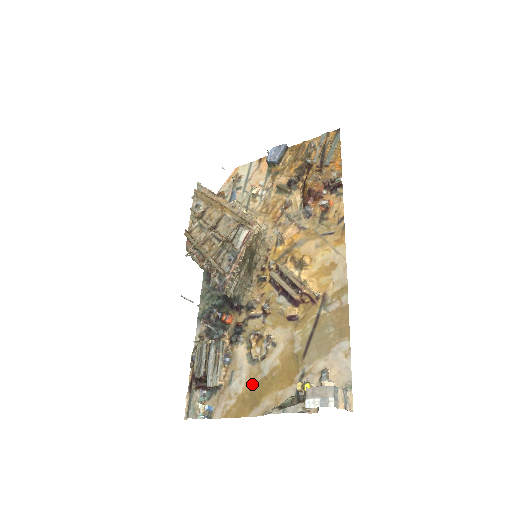
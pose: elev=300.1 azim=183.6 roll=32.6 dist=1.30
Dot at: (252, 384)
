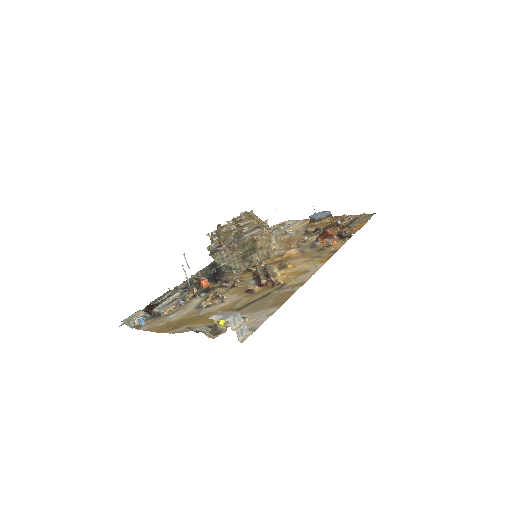
Dot at: (185, 318)
